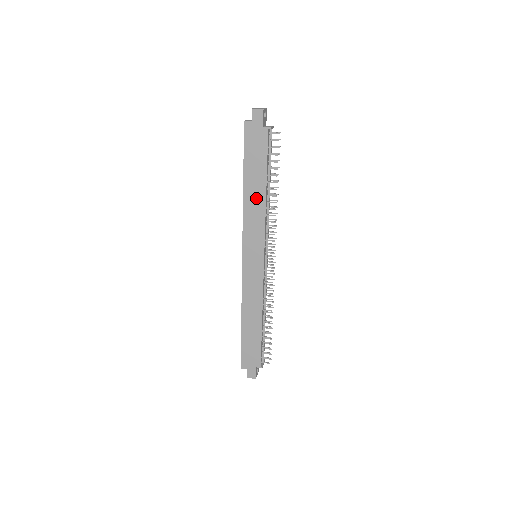
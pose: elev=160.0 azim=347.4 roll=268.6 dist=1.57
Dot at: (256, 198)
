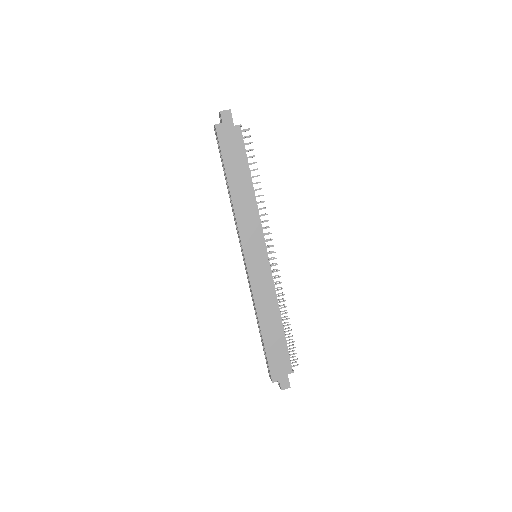
Dot at: (244, 195)
